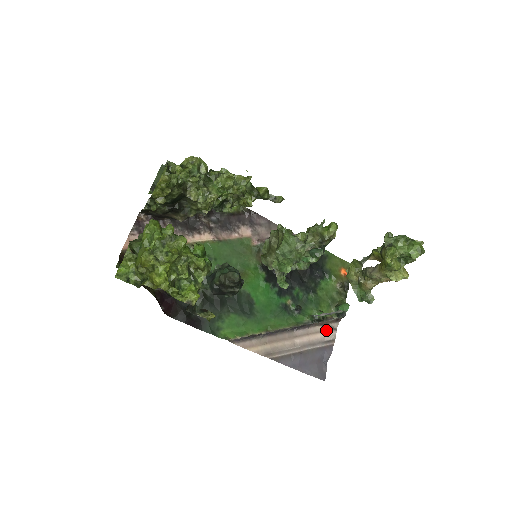
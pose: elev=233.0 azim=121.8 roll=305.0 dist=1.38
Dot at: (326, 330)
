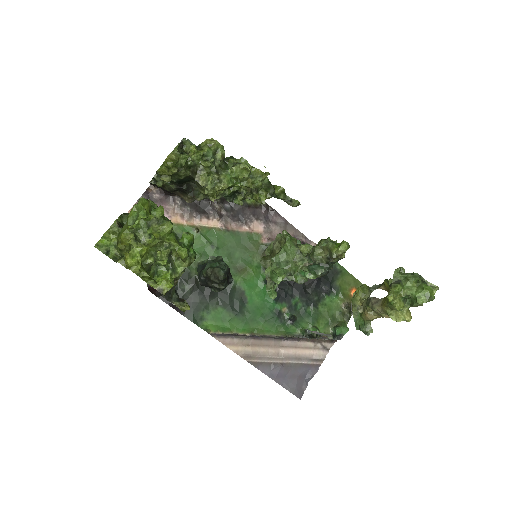
Dot at: (317, 348)
